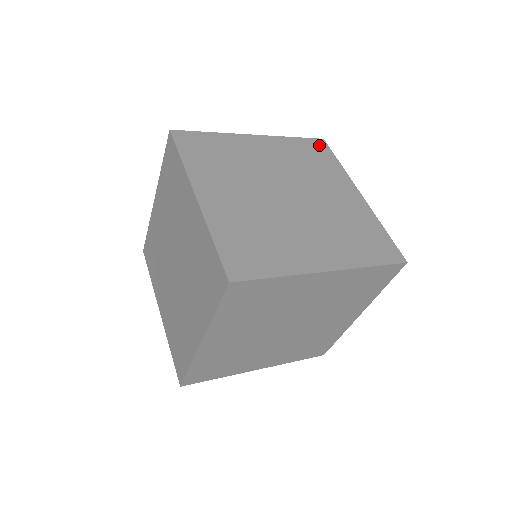
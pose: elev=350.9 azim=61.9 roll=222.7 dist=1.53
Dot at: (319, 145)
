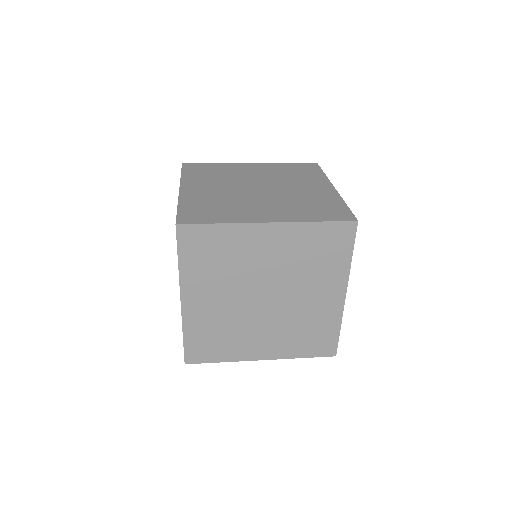
Dot at: (310, 166)
